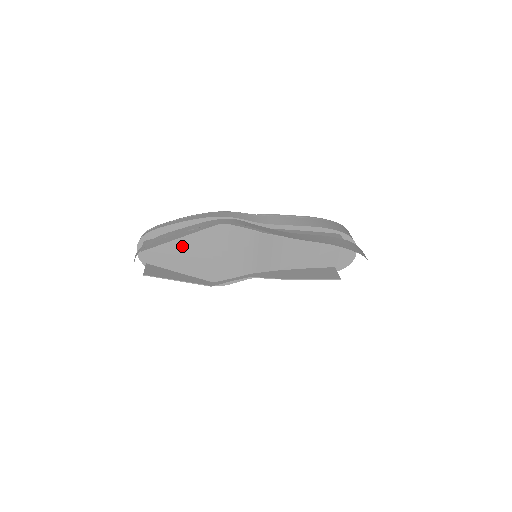
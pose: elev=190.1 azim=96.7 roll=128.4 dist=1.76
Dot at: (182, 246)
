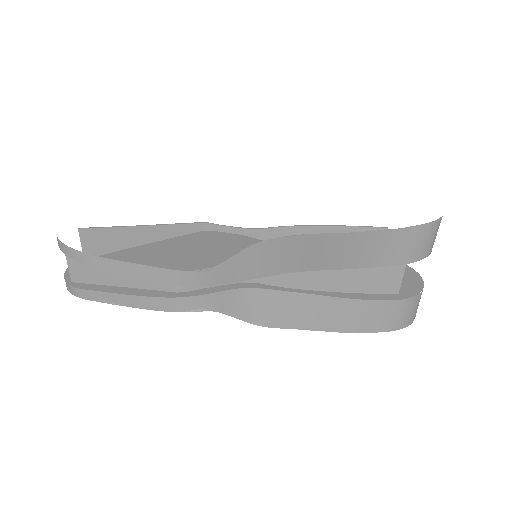
Dot at: (141, 257)
